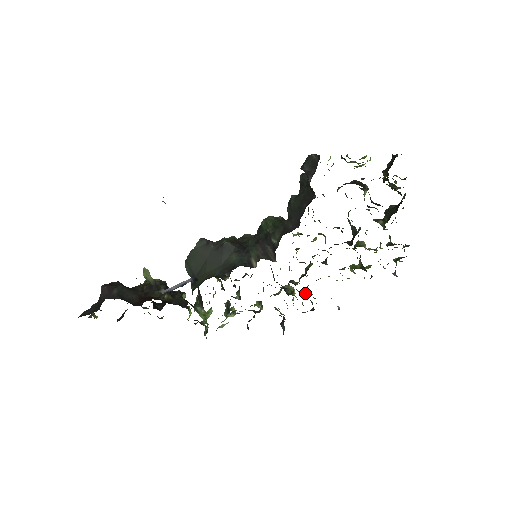
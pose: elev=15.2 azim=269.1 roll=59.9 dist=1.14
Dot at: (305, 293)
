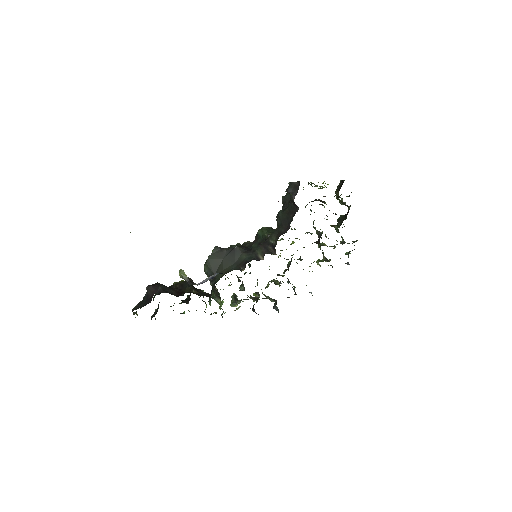
Dot at: (288, 283)
